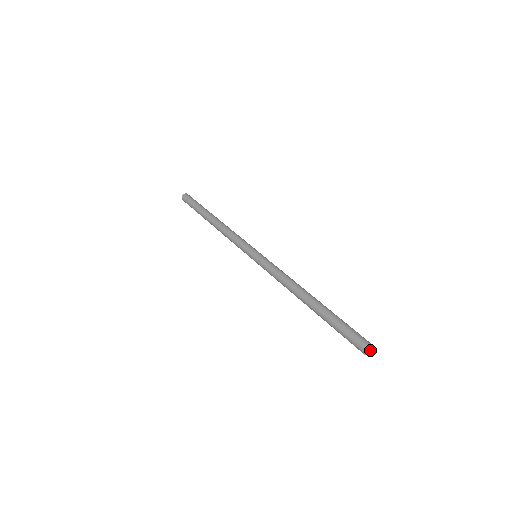
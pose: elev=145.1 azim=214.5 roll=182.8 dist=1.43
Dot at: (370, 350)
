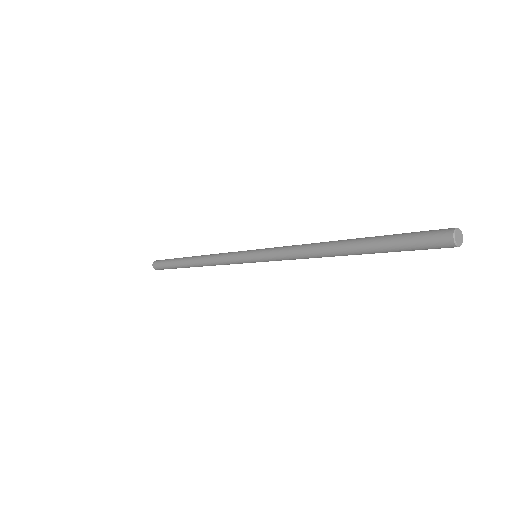
Dot at: (459, 237)
